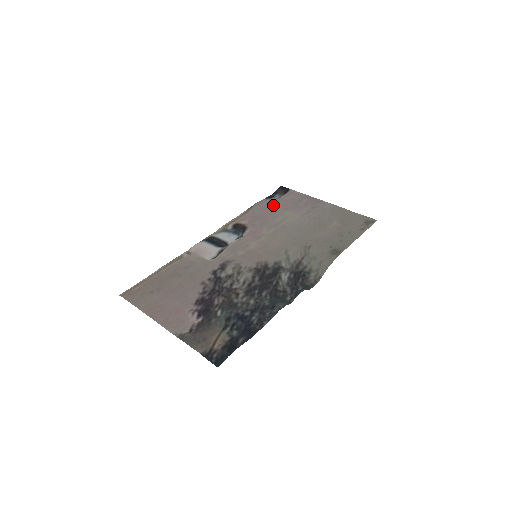
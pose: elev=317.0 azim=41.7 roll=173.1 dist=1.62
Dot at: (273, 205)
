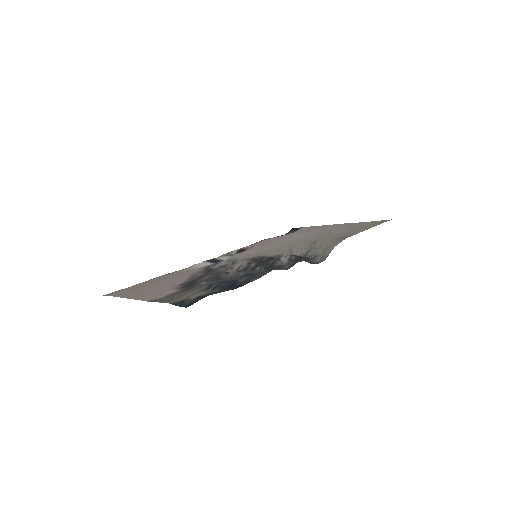
Dot at: (282, 236)
